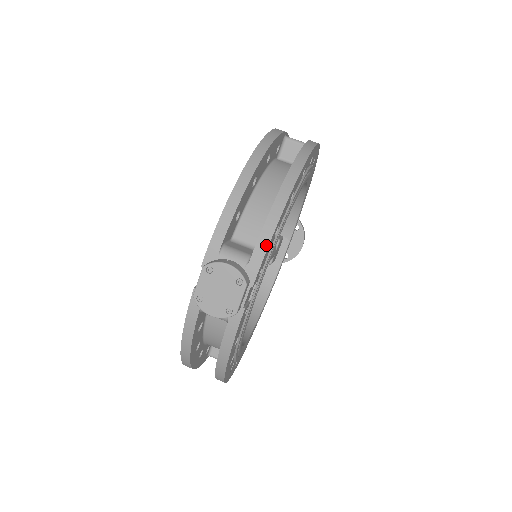
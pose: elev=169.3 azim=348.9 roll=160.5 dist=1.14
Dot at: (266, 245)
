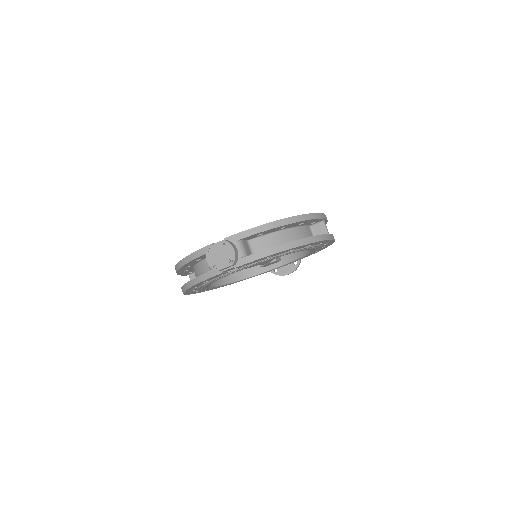
Dot at: (257, 258)
